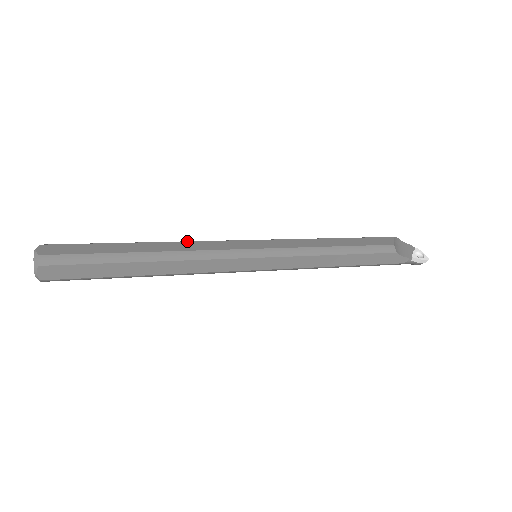
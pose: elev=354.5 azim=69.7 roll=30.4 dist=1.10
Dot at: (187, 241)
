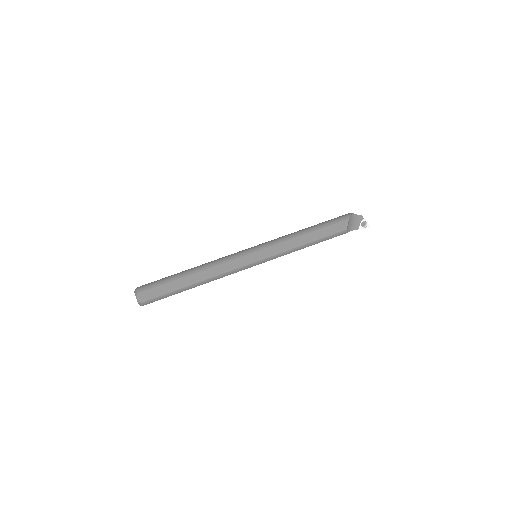
Dot at: (215, 266)
